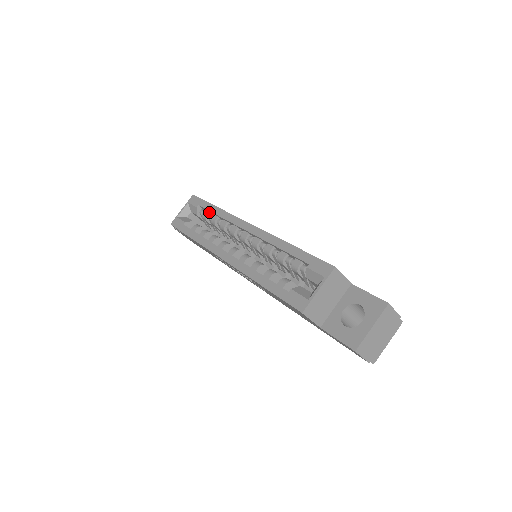
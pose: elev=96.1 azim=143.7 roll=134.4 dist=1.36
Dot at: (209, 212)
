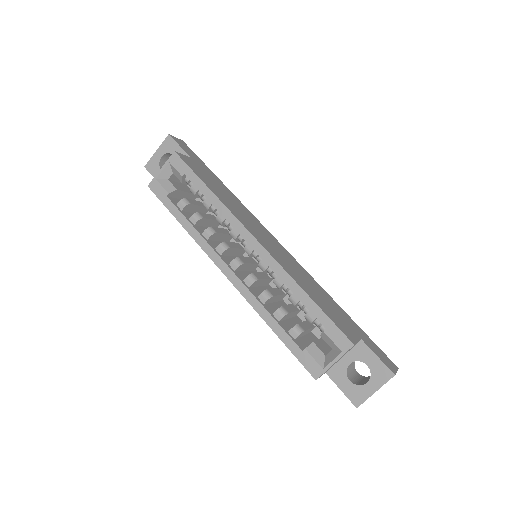
Dot at: (199, 189)
